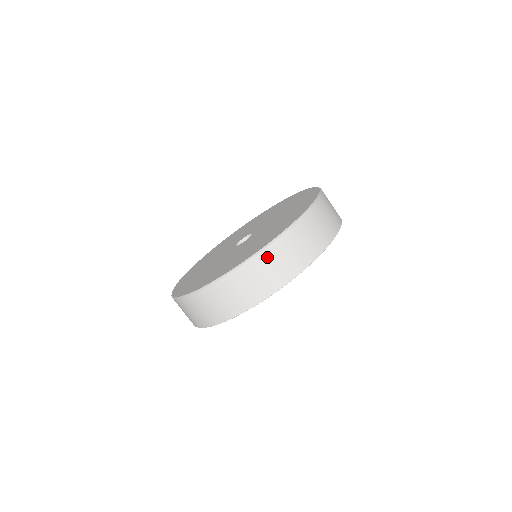
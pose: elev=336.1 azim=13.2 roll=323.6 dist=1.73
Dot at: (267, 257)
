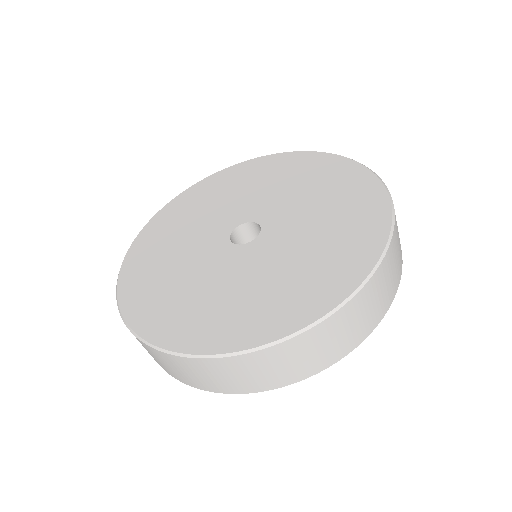
Dot at: (356, 306)
